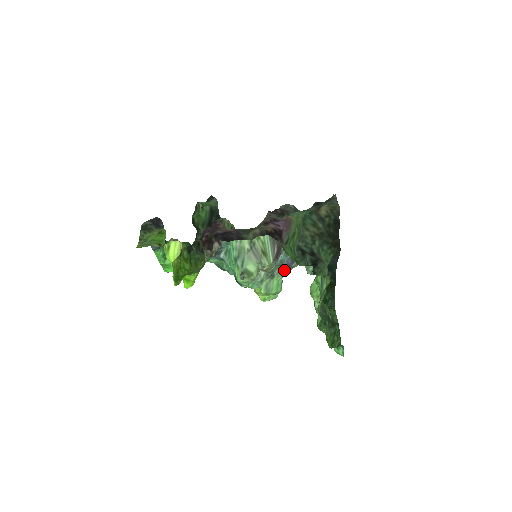
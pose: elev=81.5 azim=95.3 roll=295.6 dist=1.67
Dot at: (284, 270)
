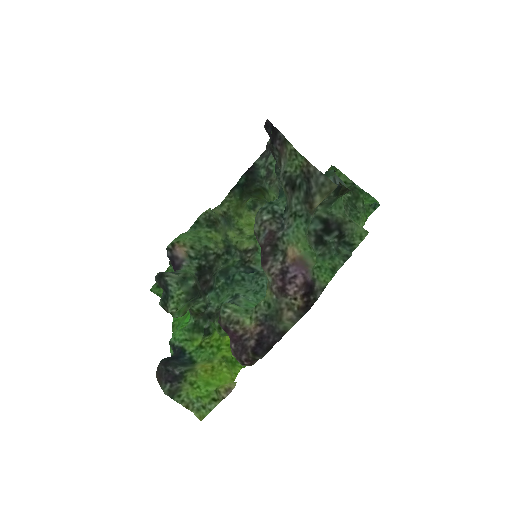
Dot at: occluded
